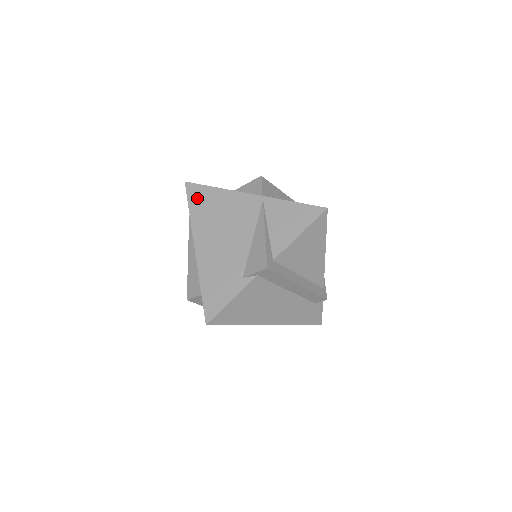
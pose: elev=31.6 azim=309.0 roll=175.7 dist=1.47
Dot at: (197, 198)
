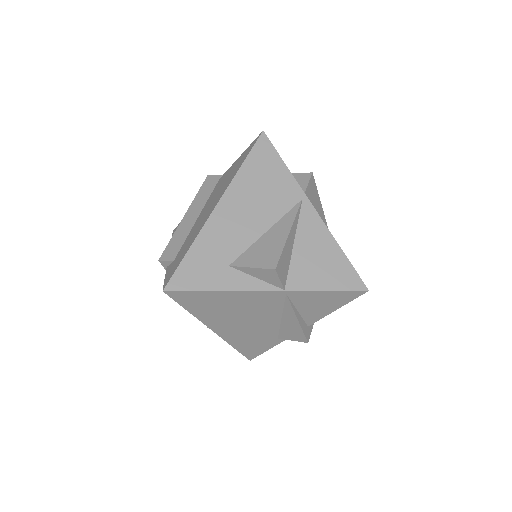
Dot at: (192, 302)
